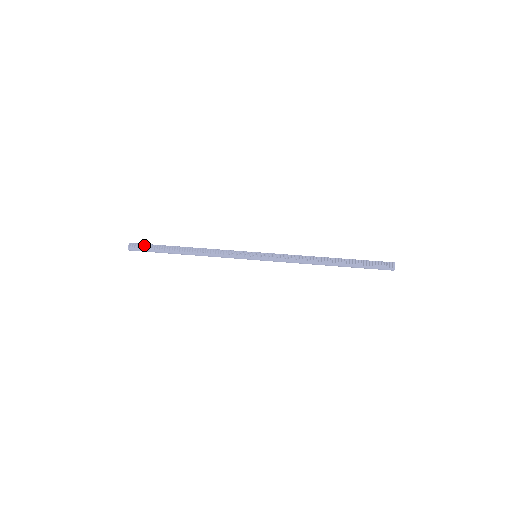
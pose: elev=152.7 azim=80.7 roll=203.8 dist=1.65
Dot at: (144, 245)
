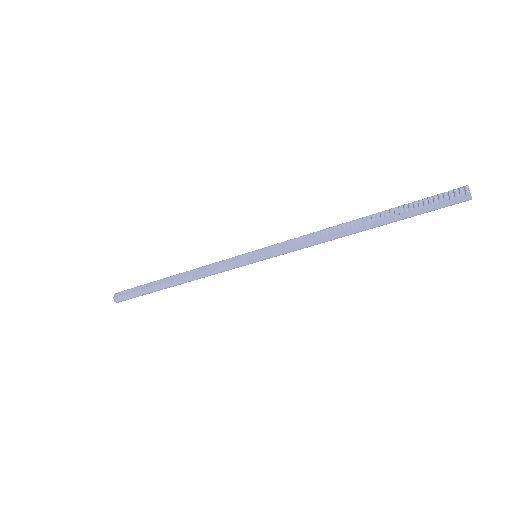
Dot at: (128, 290)
